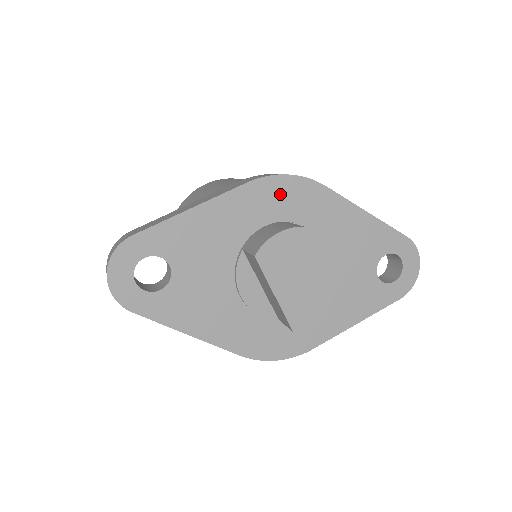
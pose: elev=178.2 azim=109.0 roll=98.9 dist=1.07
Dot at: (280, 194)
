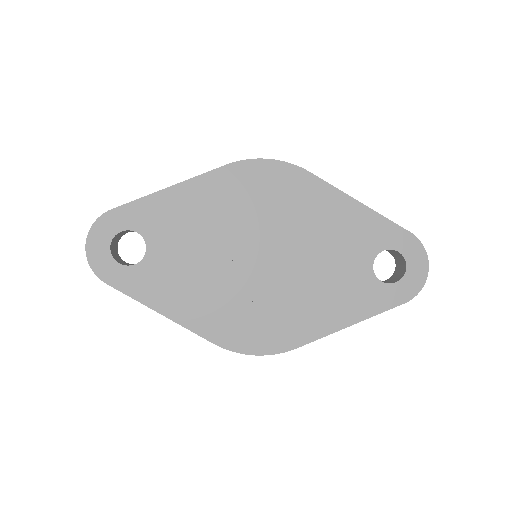
Dot at: (260, 178)
